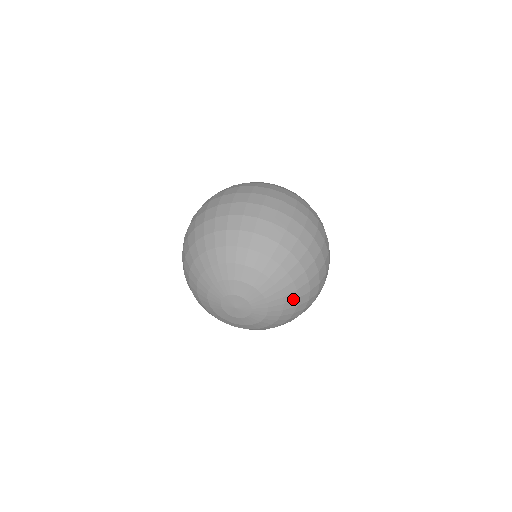
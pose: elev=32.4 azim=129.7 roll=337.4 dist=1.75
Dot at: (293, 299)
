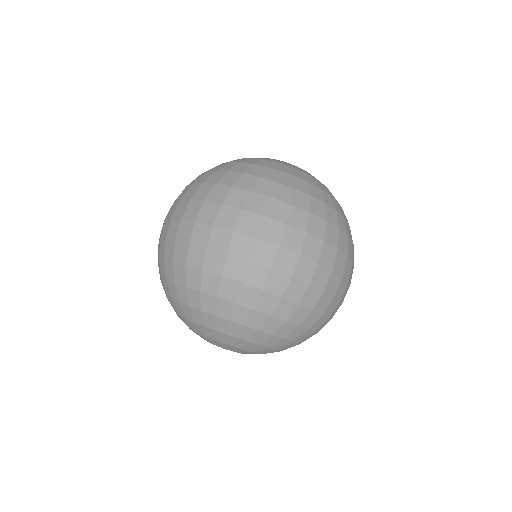
Dot at: occluded
